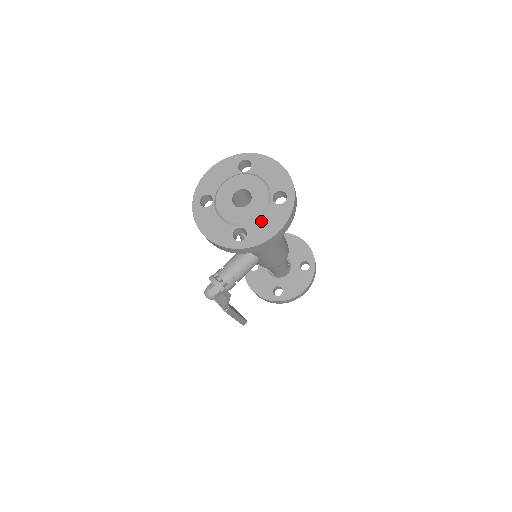
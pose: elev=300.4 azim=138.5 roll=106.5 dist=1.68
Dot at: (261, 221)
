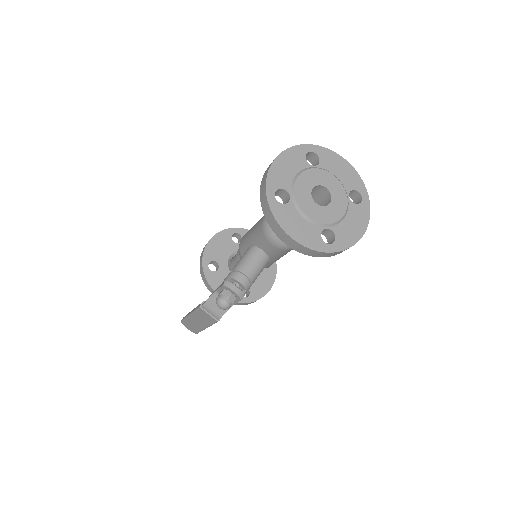
Dot at: (345, 222)
